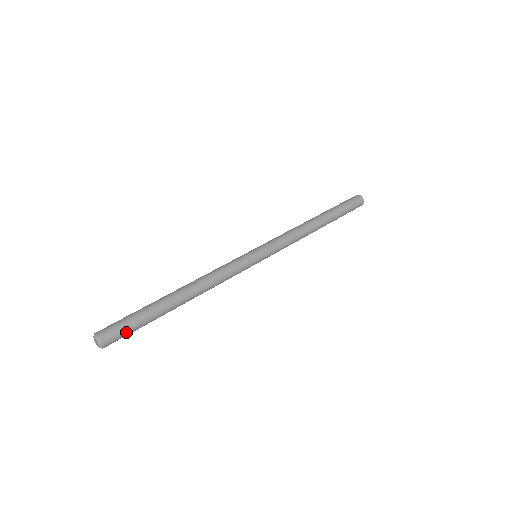
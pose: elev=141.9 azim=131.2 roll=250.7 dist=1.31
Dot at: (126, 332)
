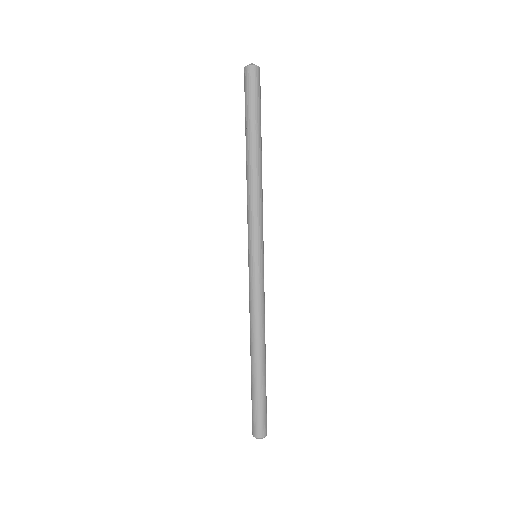
Dot at: (266, 411)
